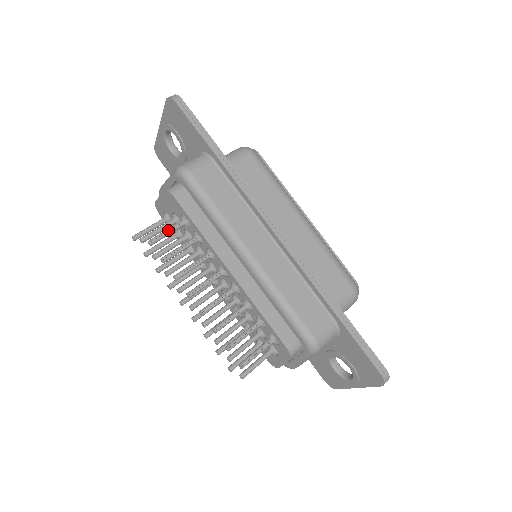
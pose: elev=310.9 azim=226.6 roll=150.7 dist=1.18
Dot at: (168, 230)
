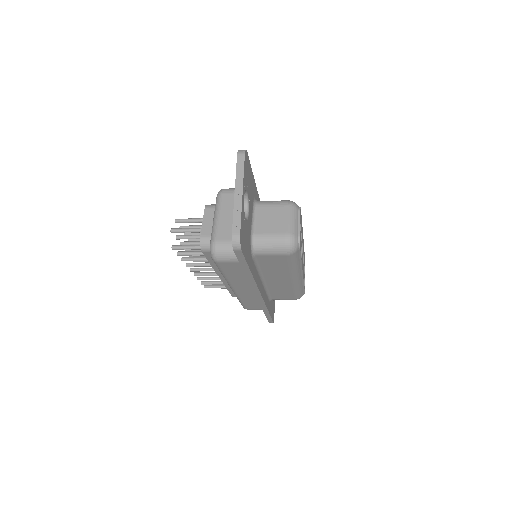
Dot at: occluded
